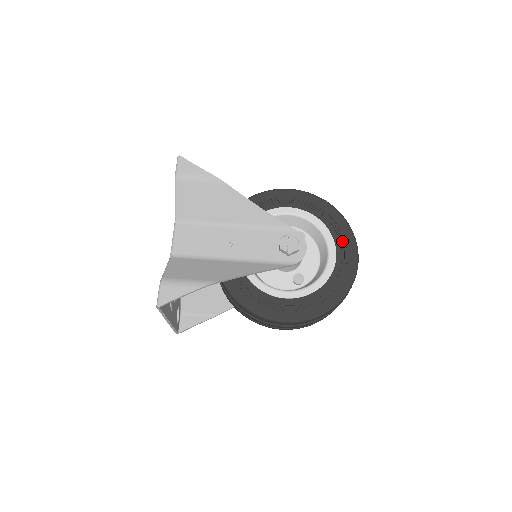
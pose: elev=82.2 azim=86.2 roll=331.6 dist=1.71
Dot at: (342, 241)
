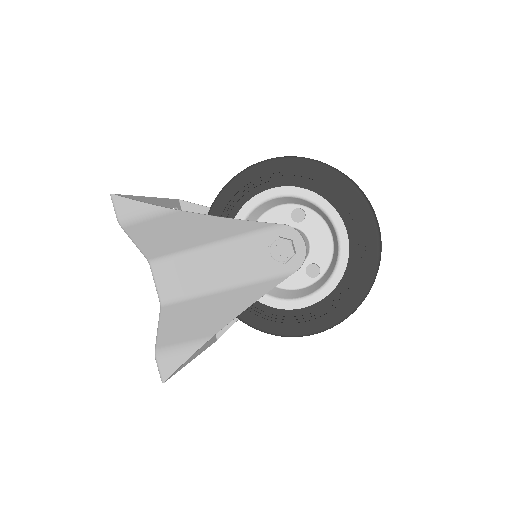
Dot at: (350, 211)
